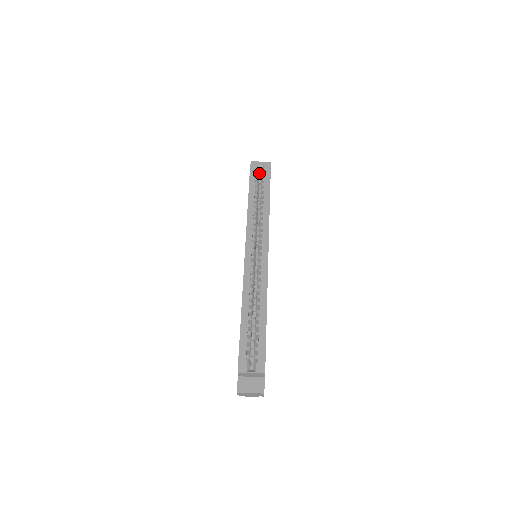
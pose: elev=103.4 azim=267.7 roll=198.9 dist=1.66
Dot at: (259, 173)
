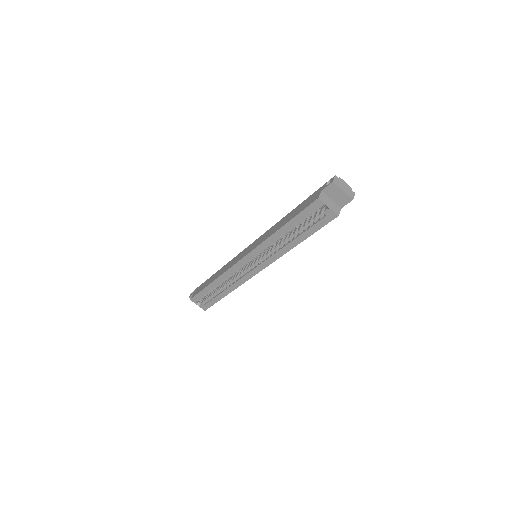
Dot at: (328, 199)
